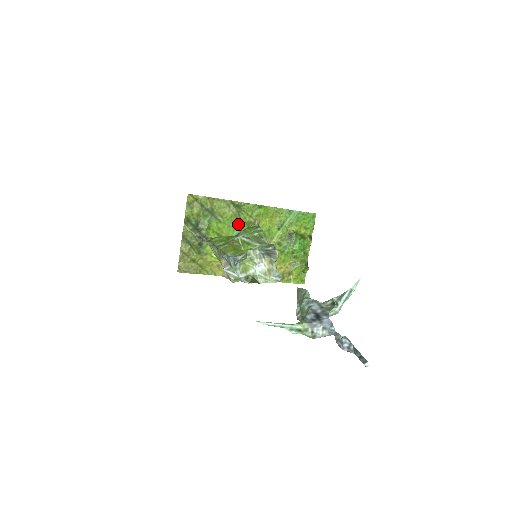
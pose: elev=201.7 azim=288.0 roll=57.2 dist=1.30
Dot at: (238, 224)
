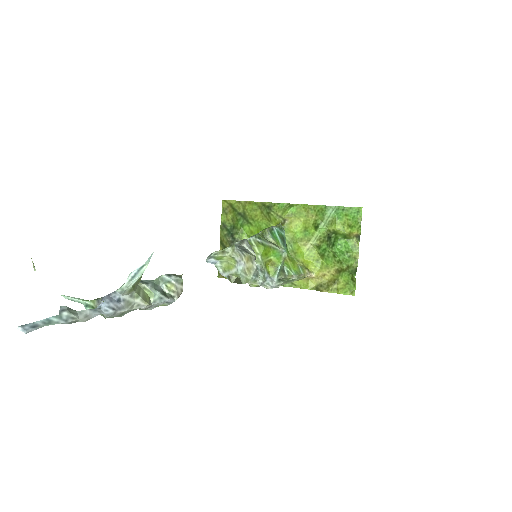
Dot at: (270, 226)
